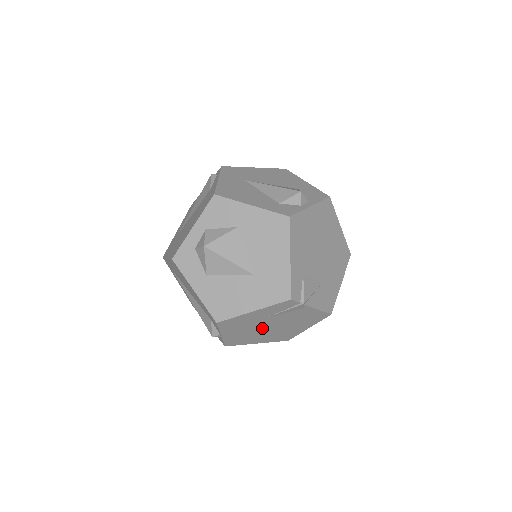
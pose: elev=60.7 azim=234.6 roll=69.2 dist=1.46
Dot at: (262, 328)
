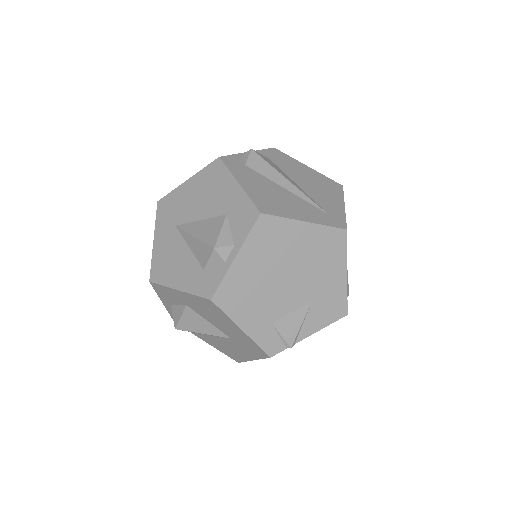
Dot at: occluded
